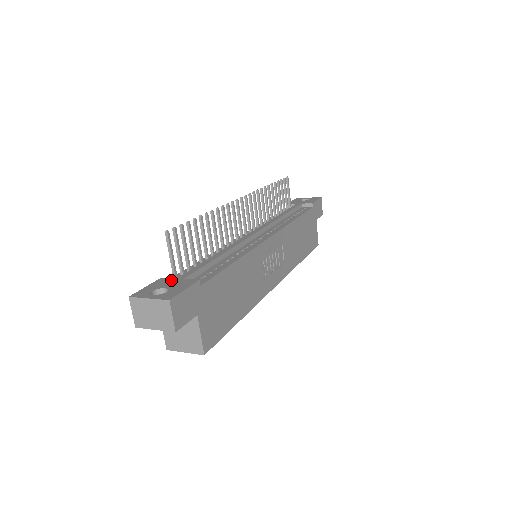
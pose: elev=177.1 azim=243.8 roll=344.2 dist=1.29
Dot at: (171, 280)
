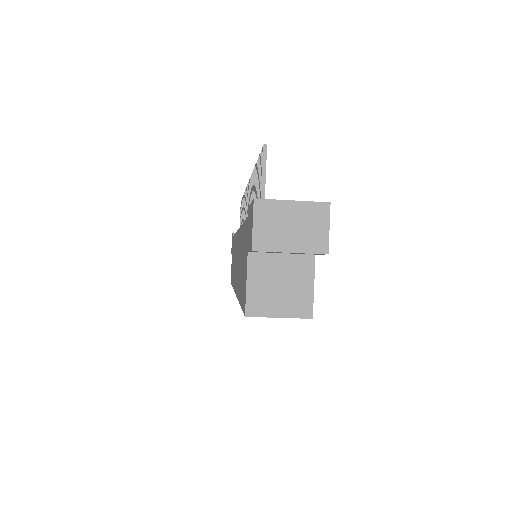
Dot at: occluded
